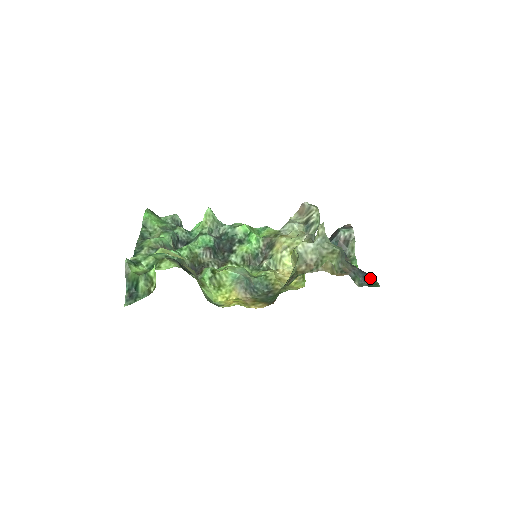
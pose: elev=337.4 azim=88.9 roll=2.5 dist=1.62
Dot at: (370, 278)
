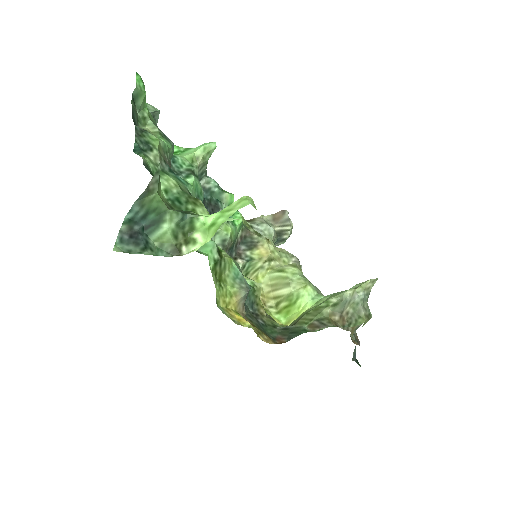
Dot at: occluded
